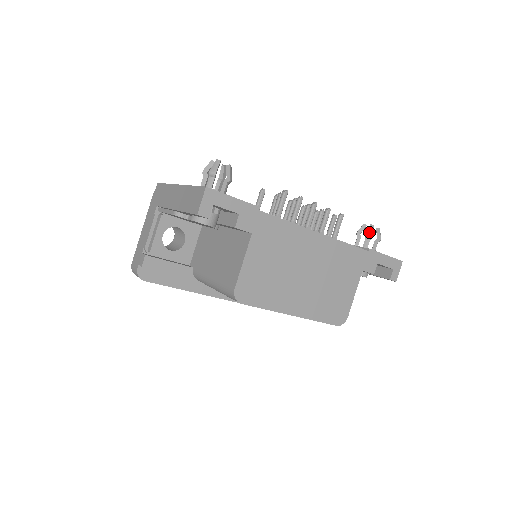
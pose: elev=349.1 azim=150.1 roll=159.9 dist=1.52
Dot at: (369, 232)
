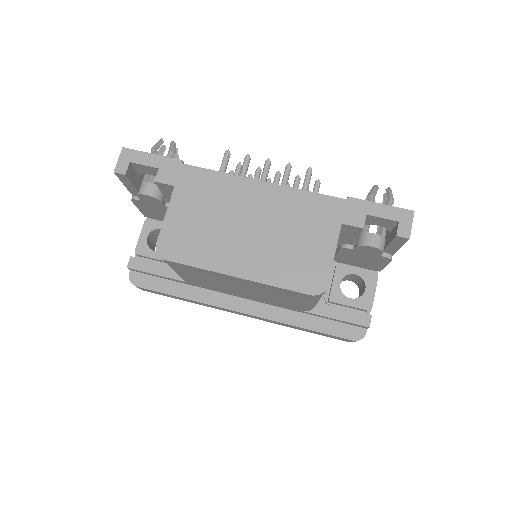
Dot at: (370, 193)
